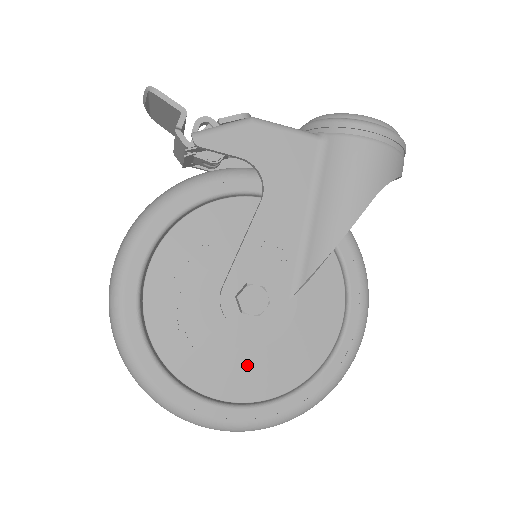
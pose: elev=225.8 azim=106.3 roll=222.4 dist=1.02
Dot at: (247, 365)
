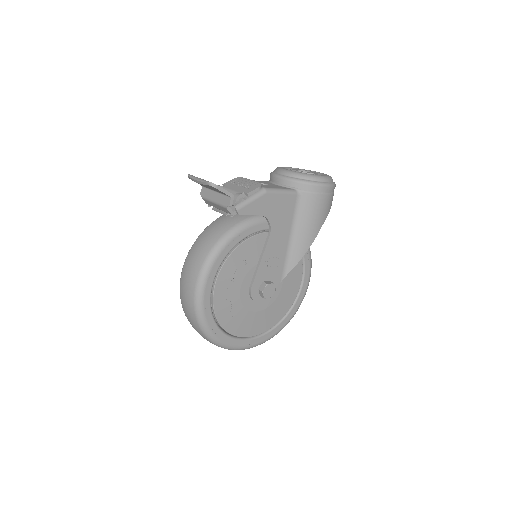
Dot at: (260, 318)
